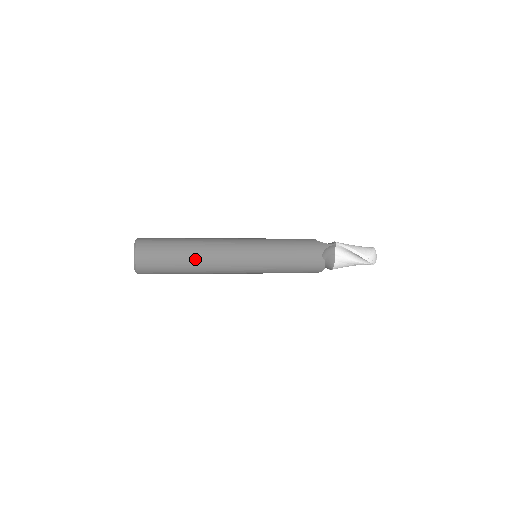
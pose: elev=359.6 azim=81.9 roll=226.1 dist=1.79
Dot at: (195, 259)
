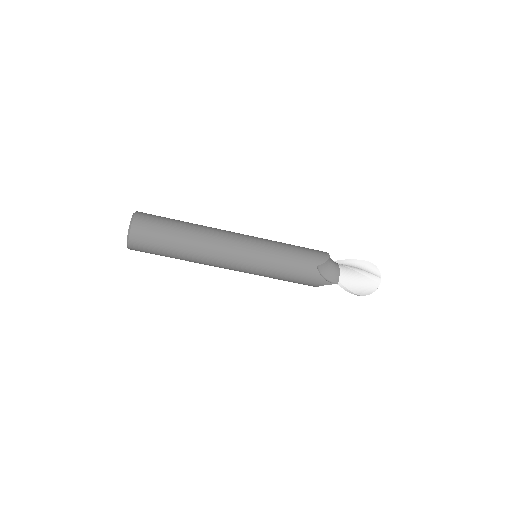
Dot at: (196, 224)
